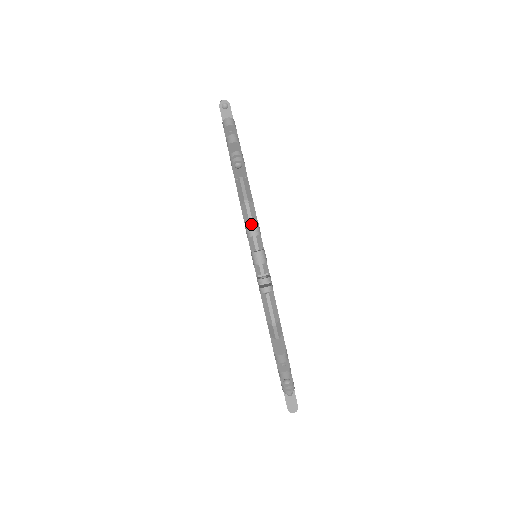
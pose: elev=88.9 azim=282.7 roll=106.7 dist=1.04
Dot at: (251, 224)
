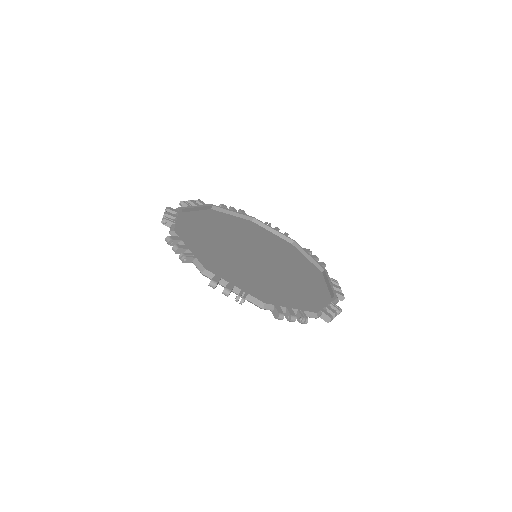
Dot at: occluded
